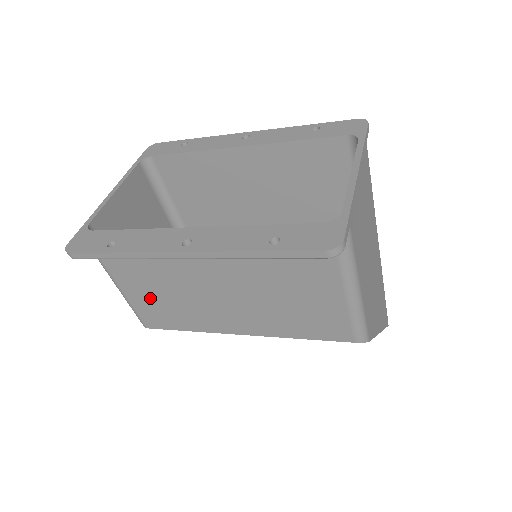
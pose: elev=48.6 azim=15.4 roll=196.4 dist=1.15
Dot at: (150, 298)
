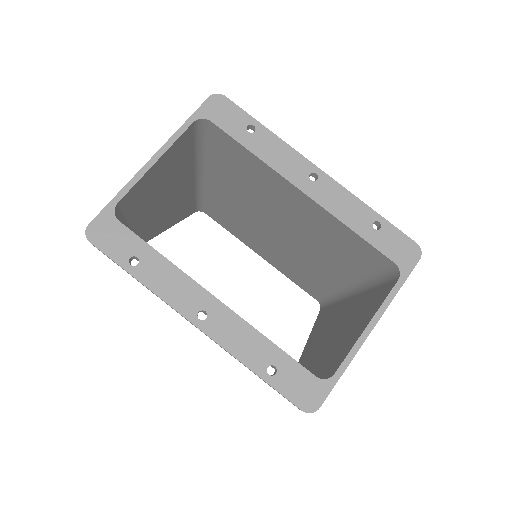
Dot at: occluded
